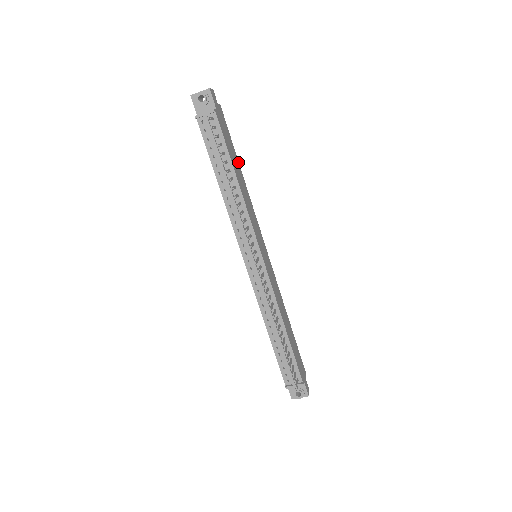
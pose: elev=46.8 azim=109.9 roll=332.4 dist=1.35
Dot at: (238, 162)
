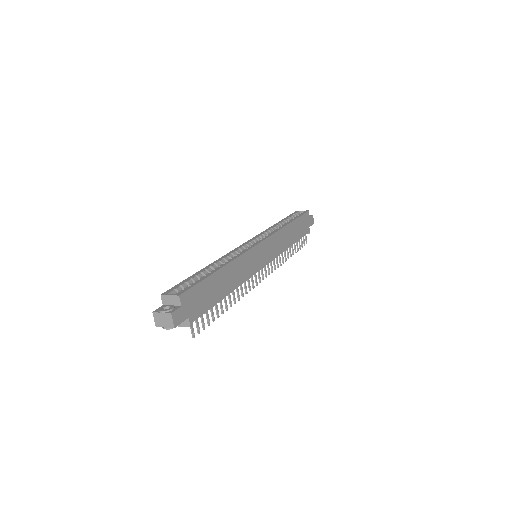
Dot at: (216, 273)
